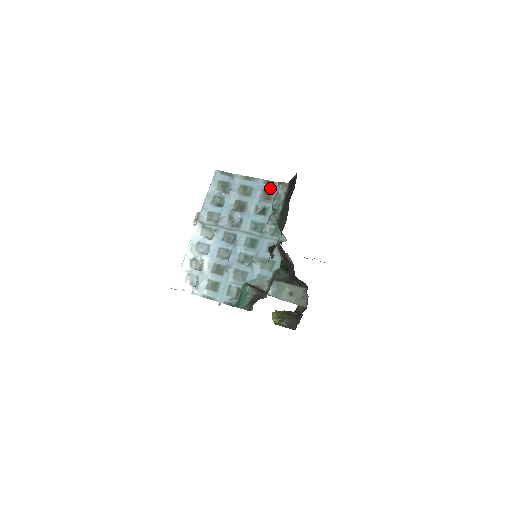
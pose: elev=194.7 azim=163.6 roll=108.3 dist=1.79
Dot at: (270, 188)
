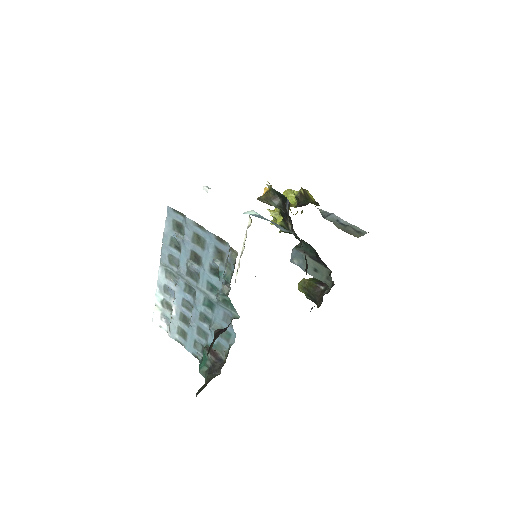
Dot at: (222, 247)
